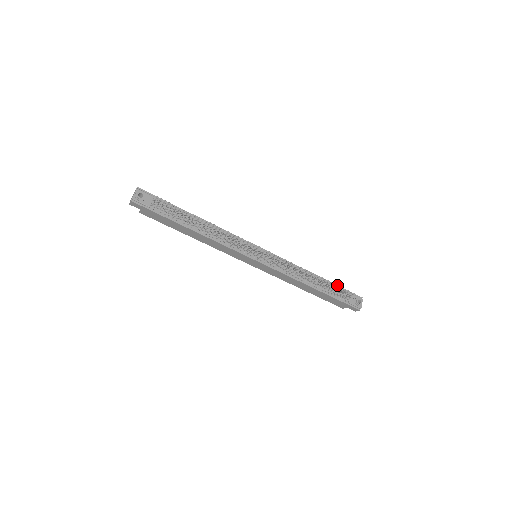
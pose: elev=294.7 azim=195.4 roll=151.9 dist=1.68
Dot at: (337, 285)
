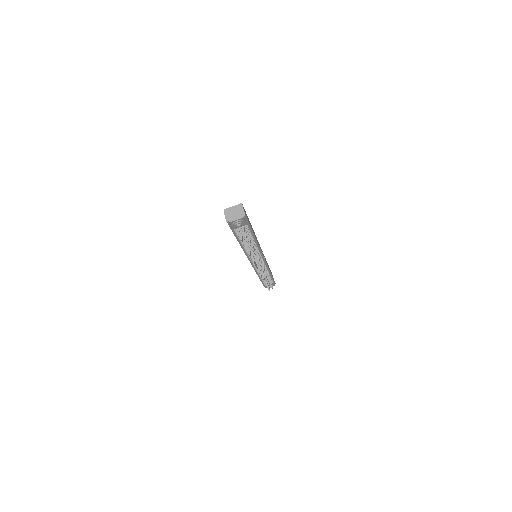
Dot at: occluded
